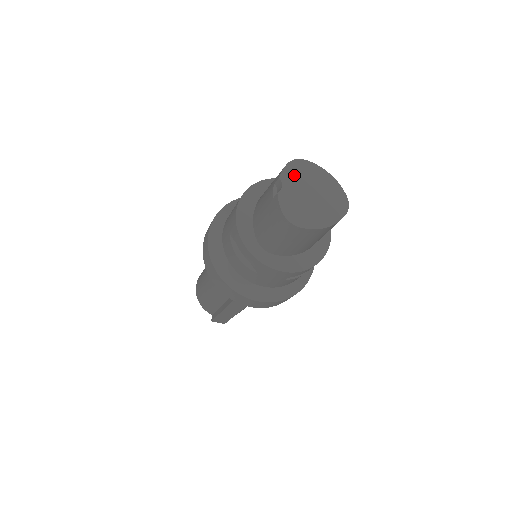
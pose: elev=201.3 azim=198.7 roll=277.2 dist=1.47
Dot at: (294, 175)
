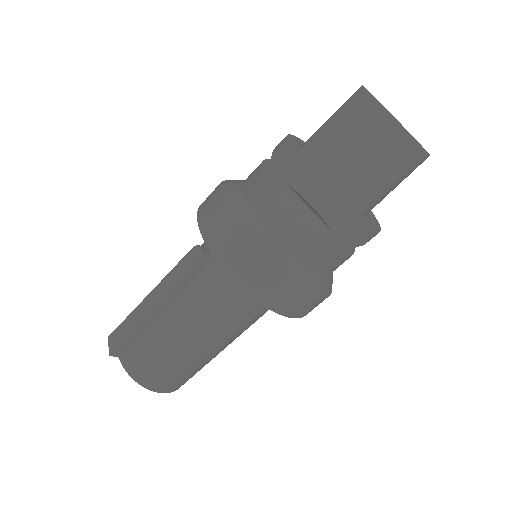
Dot at: occluded
